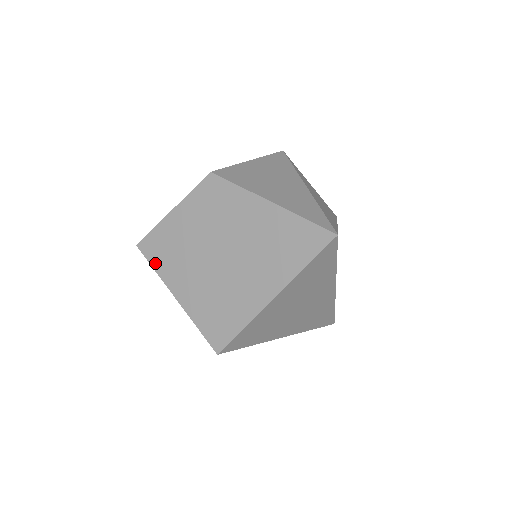
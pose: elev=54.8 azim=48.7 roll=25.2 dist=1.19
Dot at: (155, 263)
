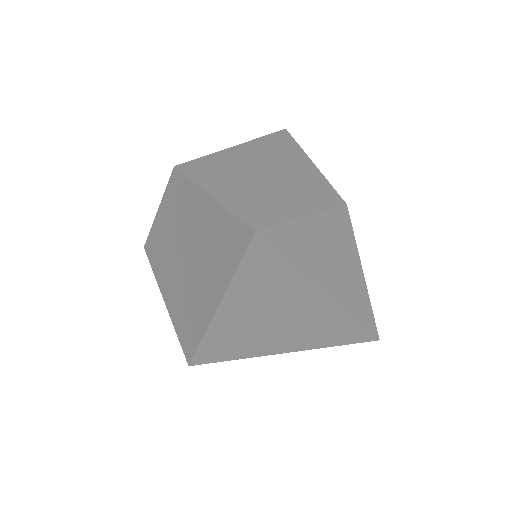
Dot at: (153, 265)
